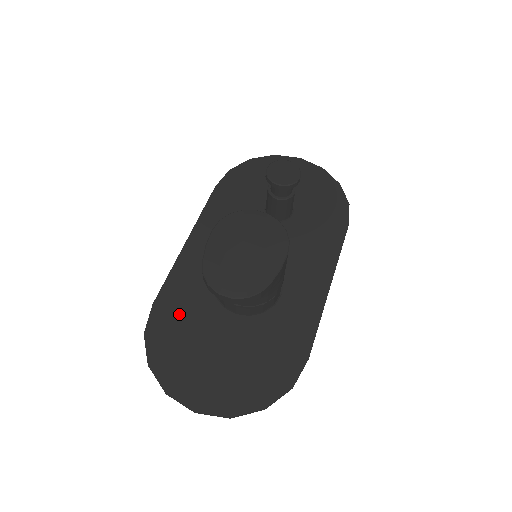
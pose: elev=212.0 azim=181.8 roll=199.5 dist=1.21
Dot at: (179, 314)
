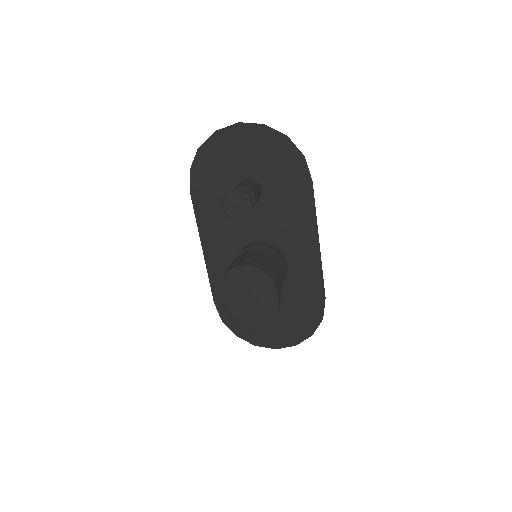
Dot at: occluded
